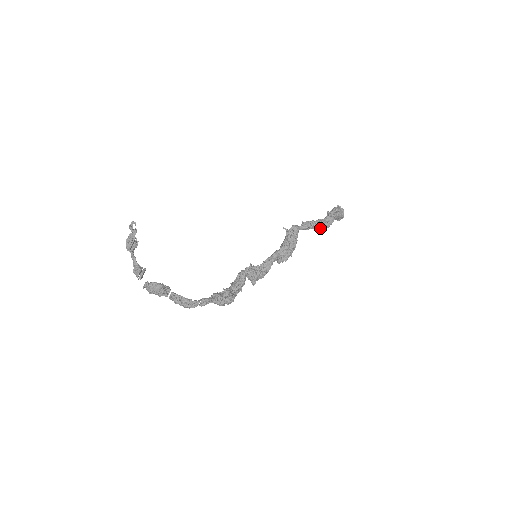
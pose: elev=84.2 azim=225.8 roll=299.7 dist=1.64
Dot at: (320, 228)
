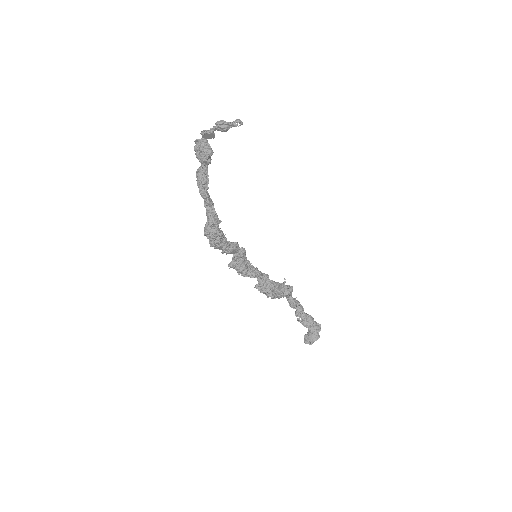
Dot at: (298, 319)
